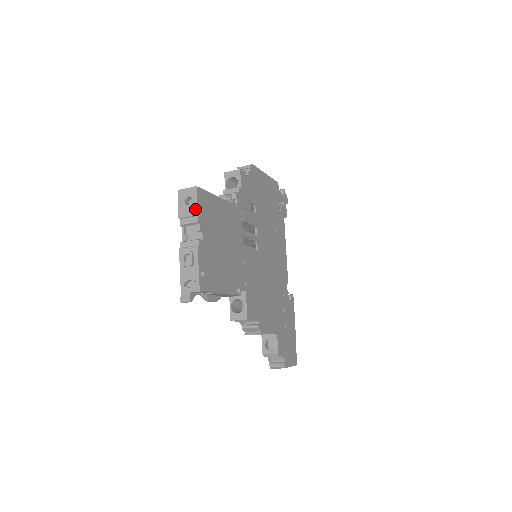
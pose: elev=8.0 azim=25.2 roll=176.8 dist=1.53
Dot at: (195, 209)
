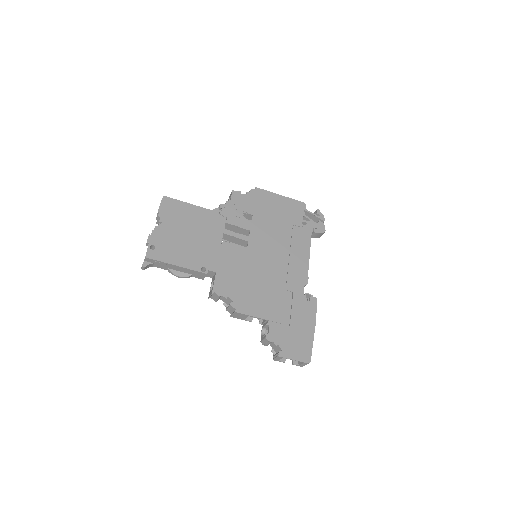
Dot at: (158, 209)
